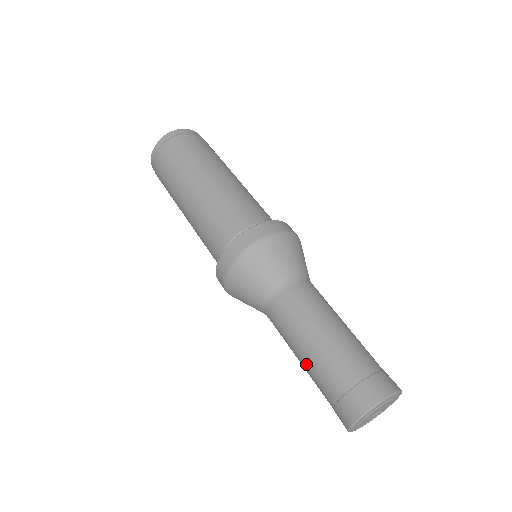
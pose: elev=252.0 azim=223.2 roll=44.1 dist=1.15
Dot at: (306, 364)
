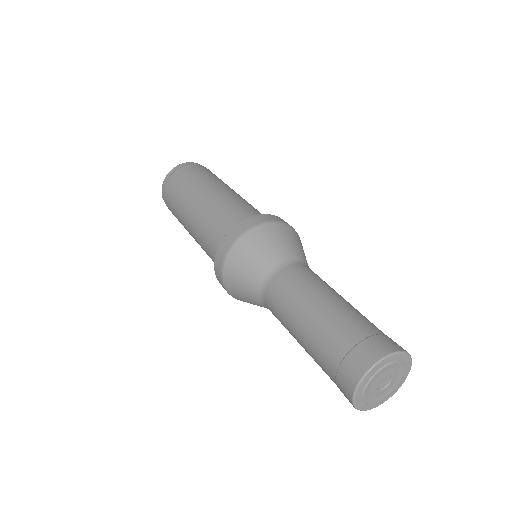
Dot at: (304, 338)
